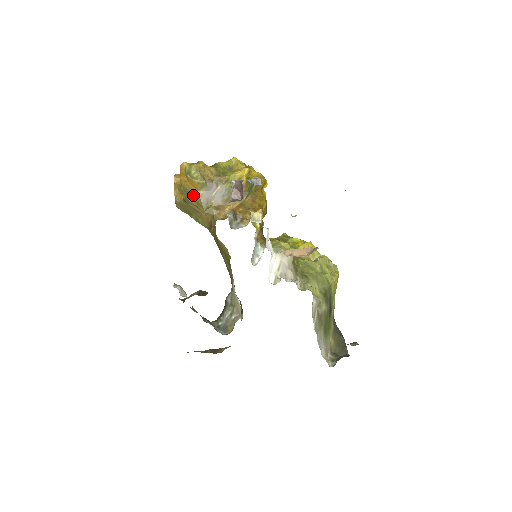
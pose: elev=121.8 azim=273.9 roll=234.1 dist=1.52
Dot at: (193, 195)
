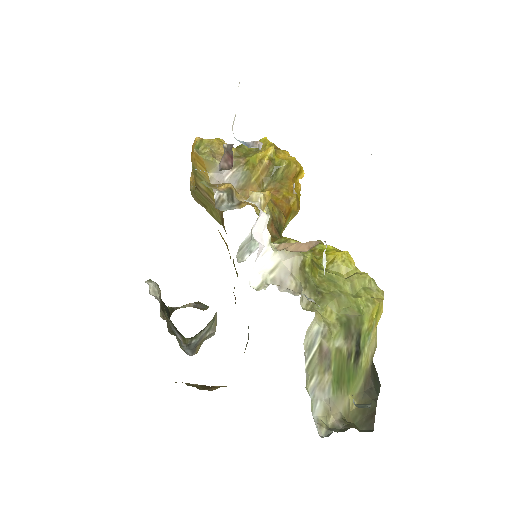
Dot at: (203, 178)
